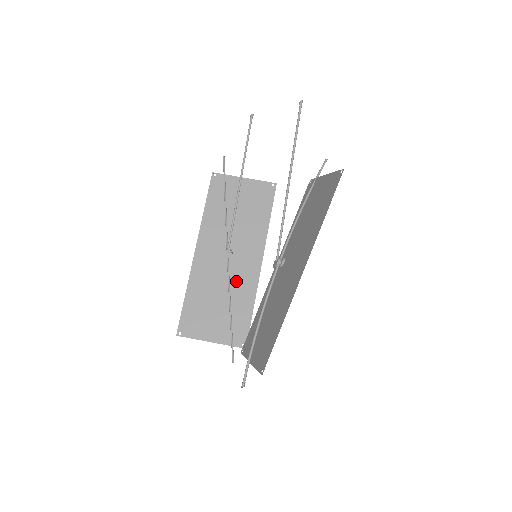
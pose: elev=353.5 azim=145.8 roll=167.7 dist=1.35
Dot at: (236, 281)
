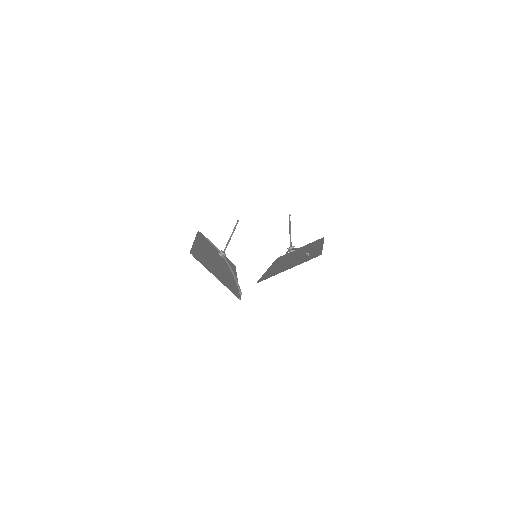
Dot at: (224, 272)
